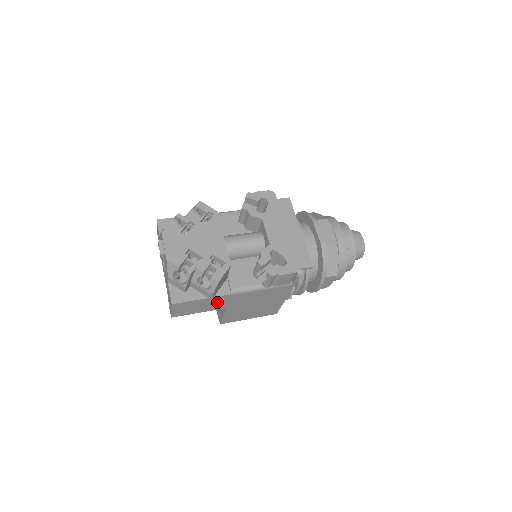
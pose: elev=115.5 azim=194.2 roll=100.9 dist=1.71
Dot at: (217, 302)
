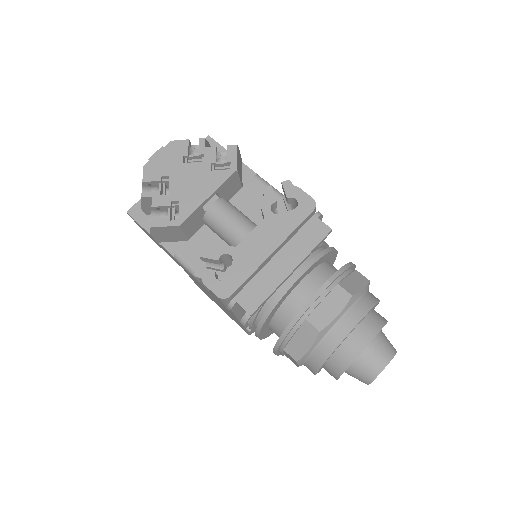
Dot at: occluded
